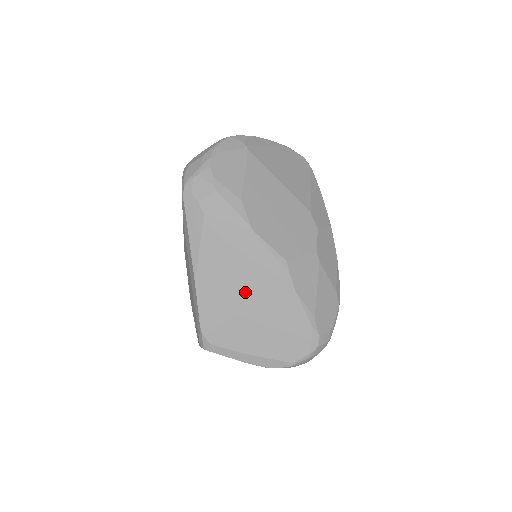
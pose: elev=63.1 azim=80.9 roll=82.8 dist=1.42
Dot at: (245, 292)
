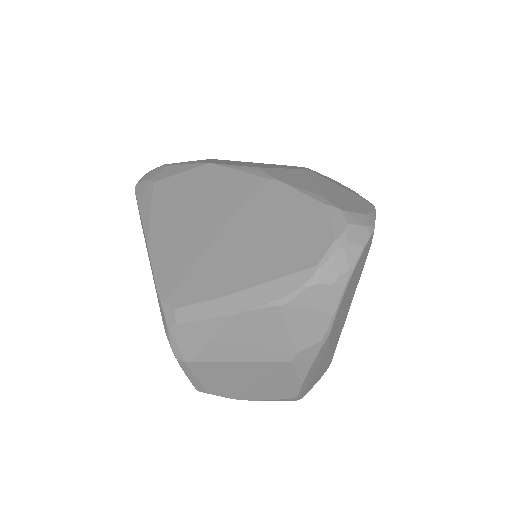
Dot at: (212, 219)
